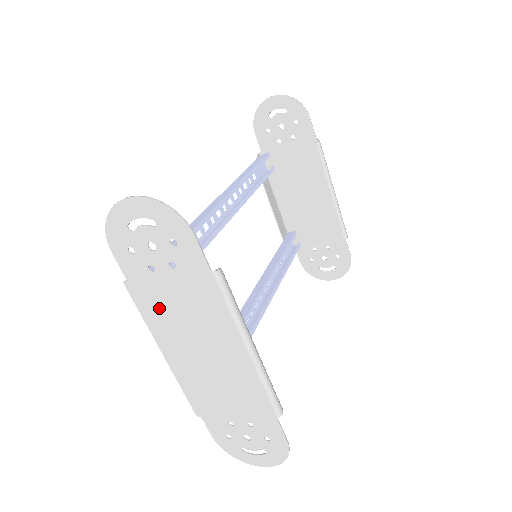
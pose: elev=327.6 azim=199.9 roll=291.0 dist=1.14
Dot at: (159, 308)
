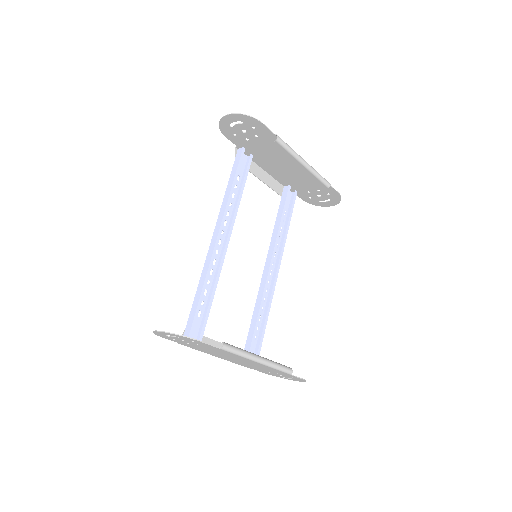
Dot at: (202, 350)
